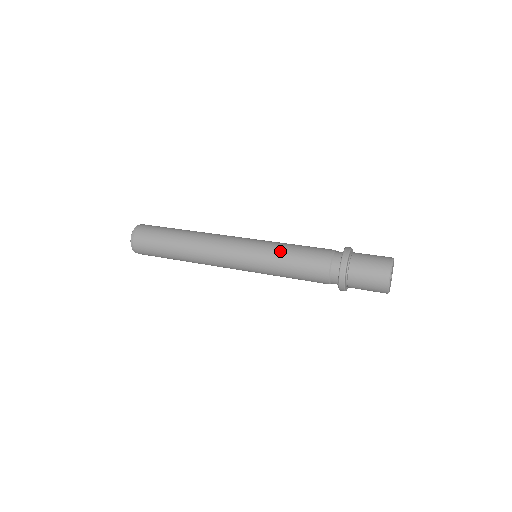
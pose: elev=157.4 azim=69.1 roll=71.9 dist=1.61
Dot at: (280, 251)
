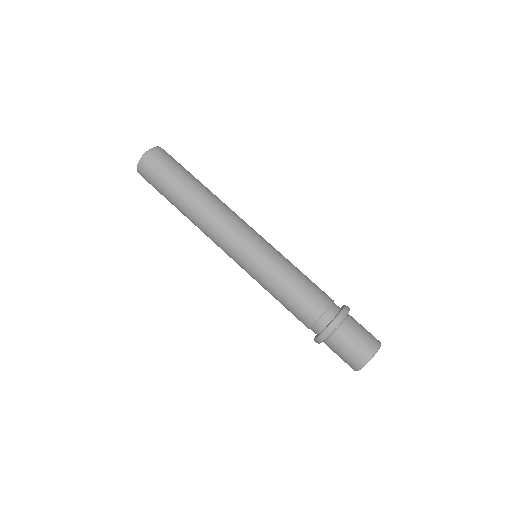
Dot at: (281, 273)
